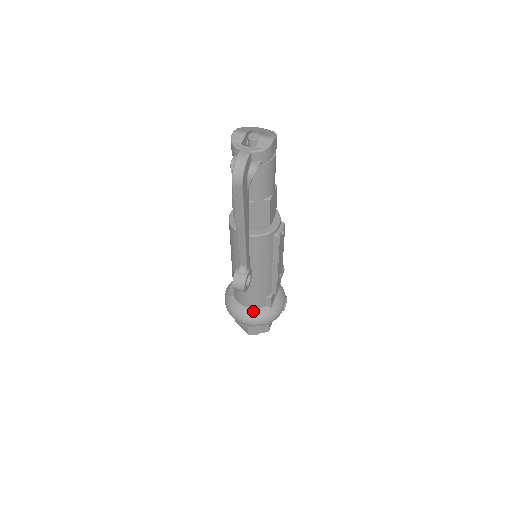
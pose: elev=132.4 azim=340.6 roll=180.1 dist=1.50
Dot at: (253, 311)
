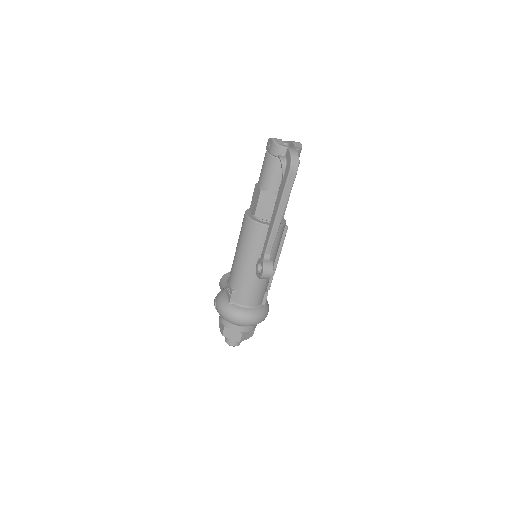
Dot at: (255, 309)
